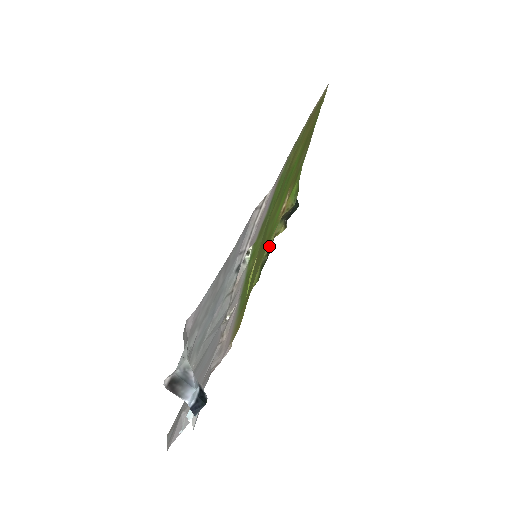
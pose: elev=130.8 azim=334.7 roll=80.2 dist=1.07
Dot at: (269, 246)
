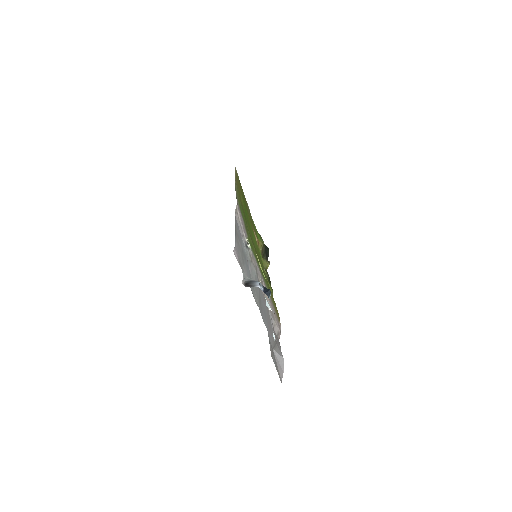
Dot at: (265, 270)
